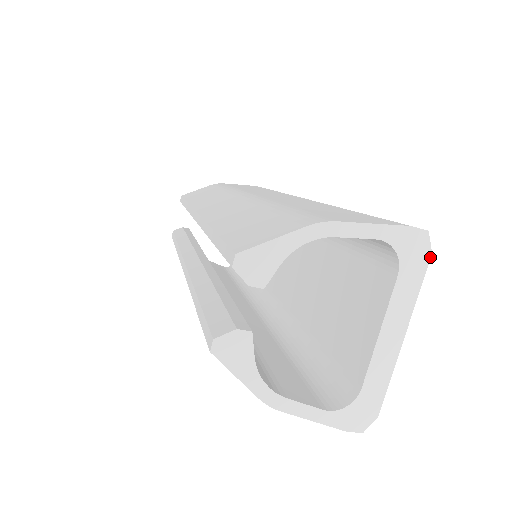
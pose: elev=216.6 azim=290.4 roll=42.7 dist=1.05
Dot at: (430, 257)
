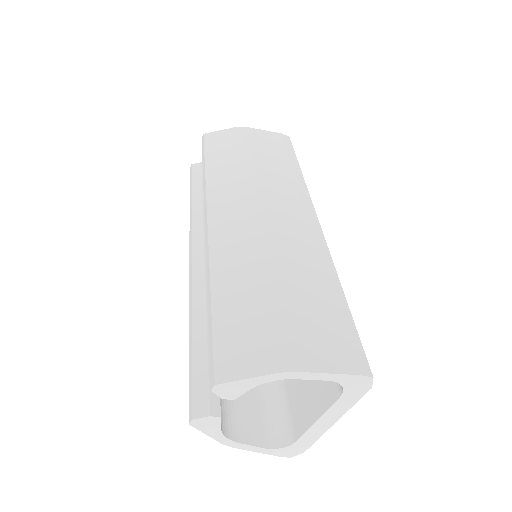
Dot at: occluded
